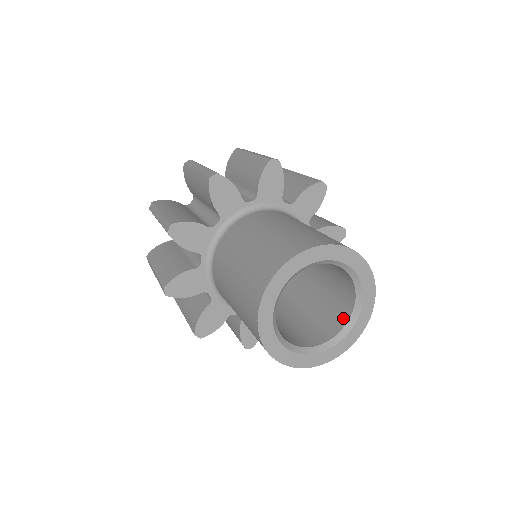
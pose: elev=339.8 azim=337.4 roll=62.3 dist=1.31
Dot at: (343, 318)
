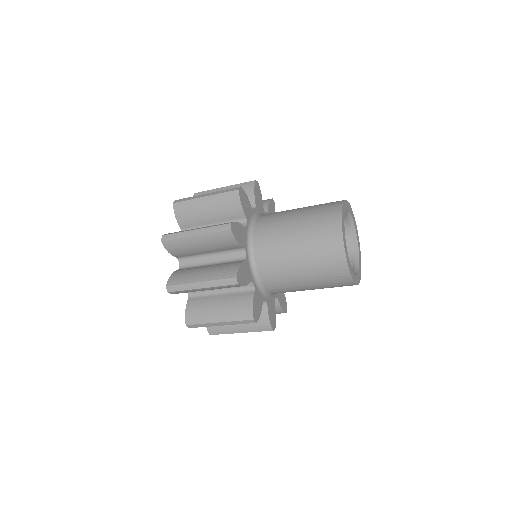
Dot at: occluded
